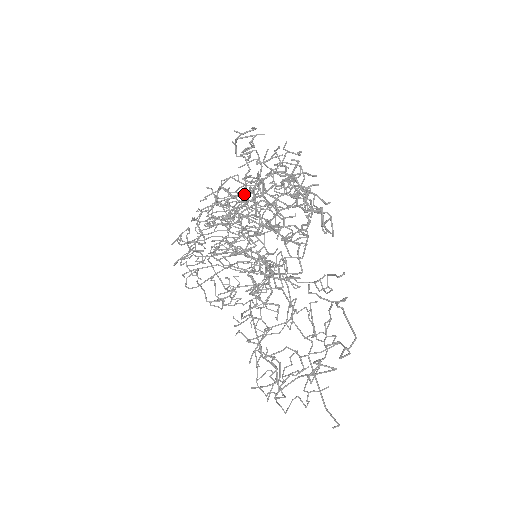
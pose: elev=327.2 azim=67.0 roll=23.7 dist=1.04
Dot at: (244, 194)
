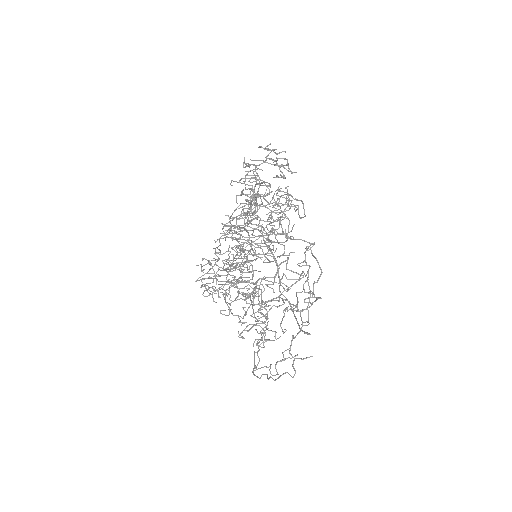
Dot at: (247, 194)
